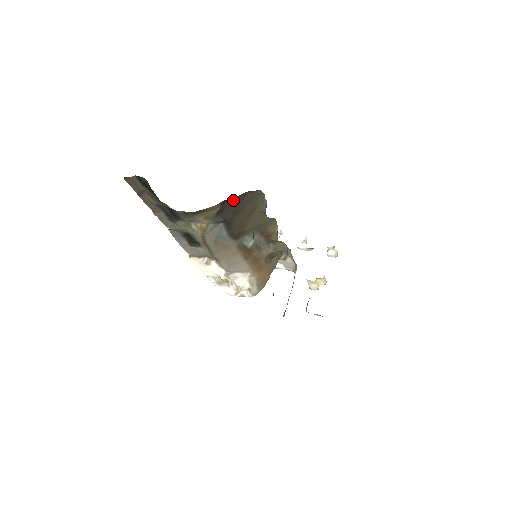
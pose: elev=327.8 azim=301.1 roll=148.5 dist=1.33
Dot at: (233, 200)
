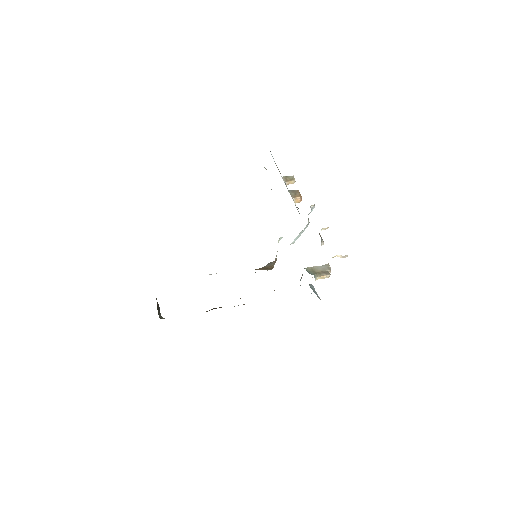
Dot at: occluded
